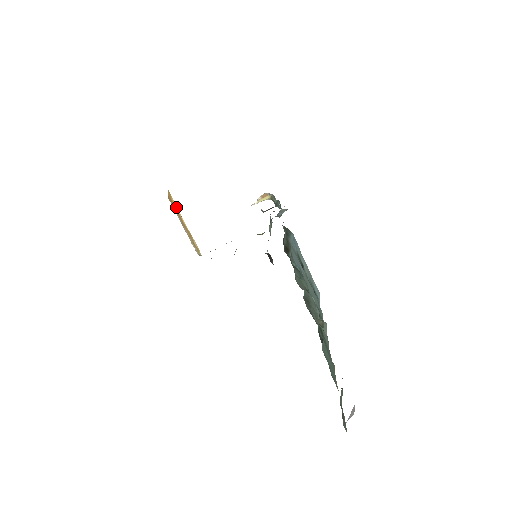
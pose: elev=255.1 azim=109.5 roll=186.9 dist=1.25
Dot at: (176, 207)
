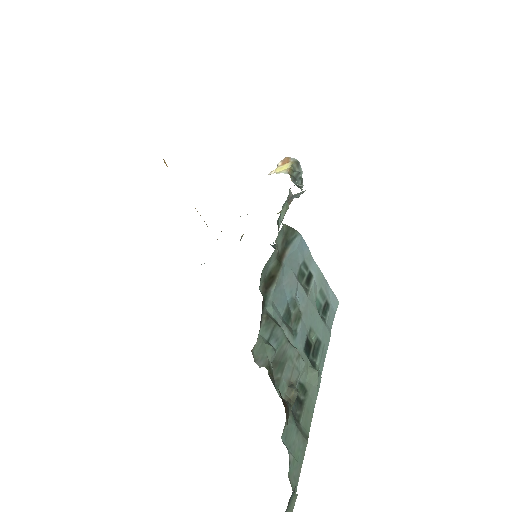
Dot at: occluded
